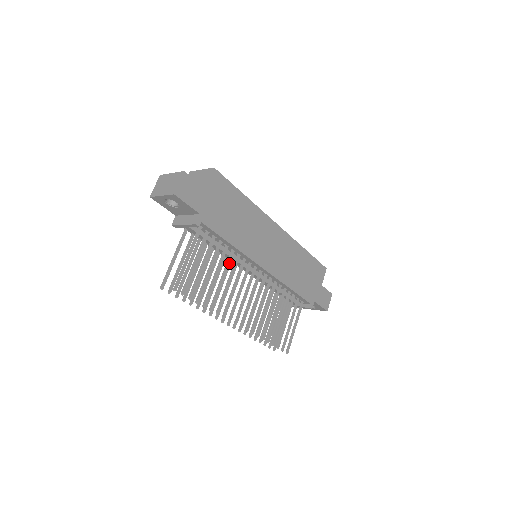
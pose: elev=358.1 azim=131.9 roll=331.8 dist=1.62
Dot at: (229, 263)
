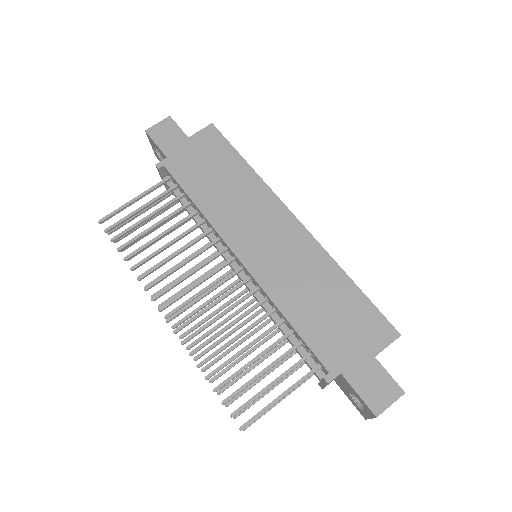
Dot at: (190, 231)
